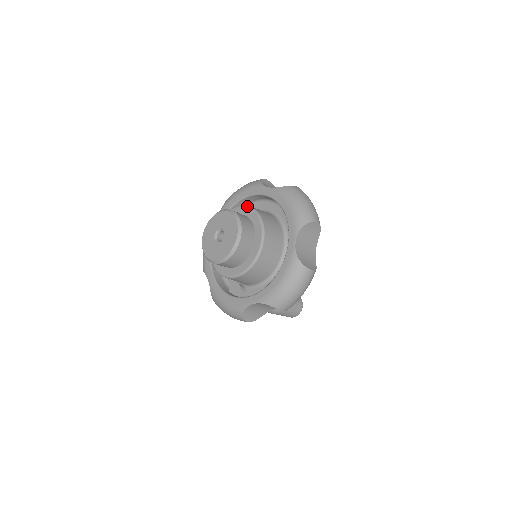
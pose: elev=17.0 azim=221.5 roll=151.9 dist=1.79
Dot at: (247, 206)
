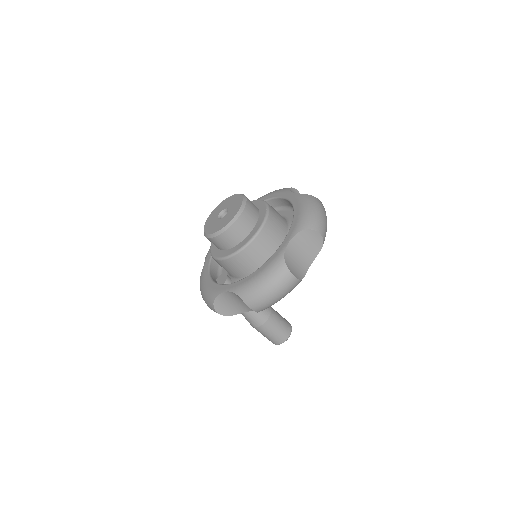
Dot at: (263, 200)
